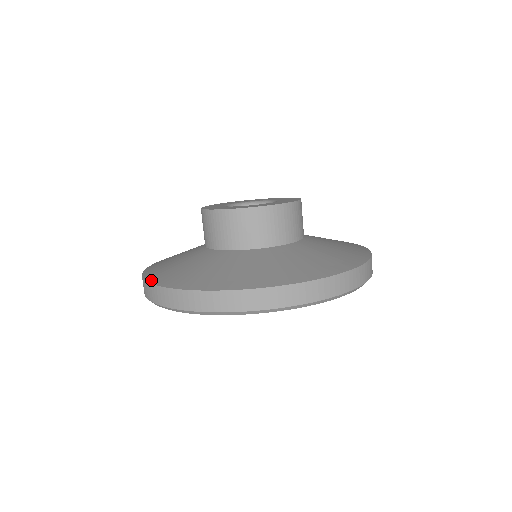
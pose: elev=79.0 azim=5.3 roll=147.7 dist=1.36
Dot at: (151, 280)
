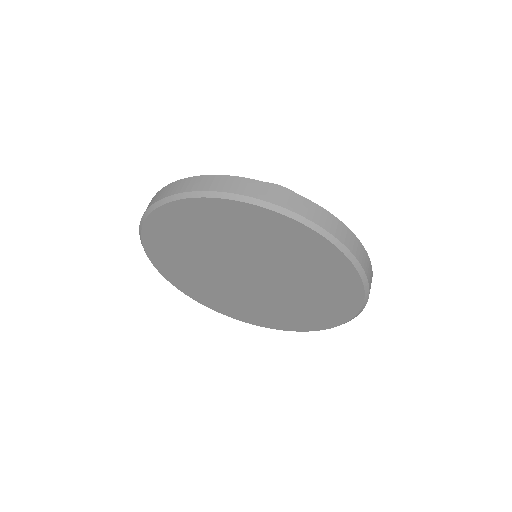
Dot at: occluded
